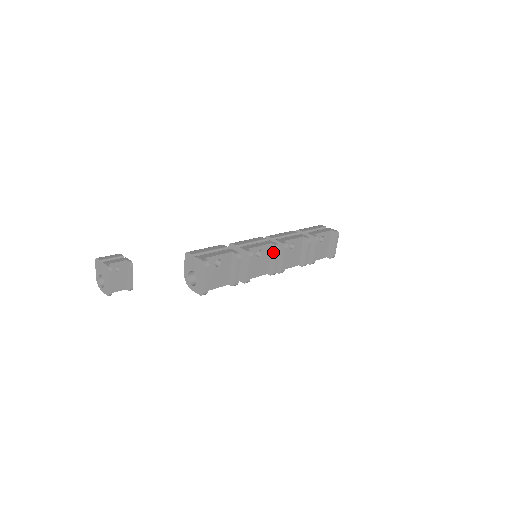
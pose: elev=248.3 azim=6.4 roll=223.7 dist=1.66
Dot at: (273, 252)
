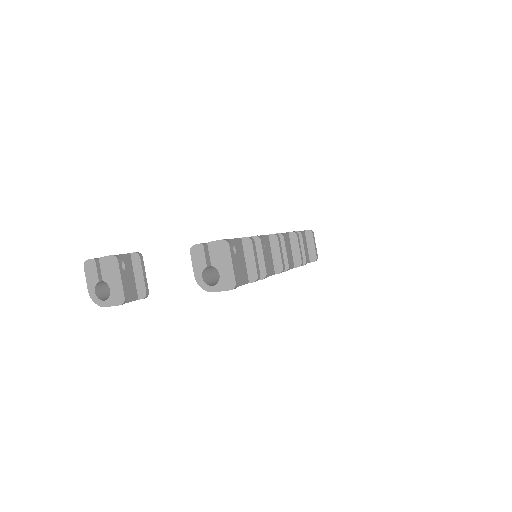
Dot at: (274, 243)
